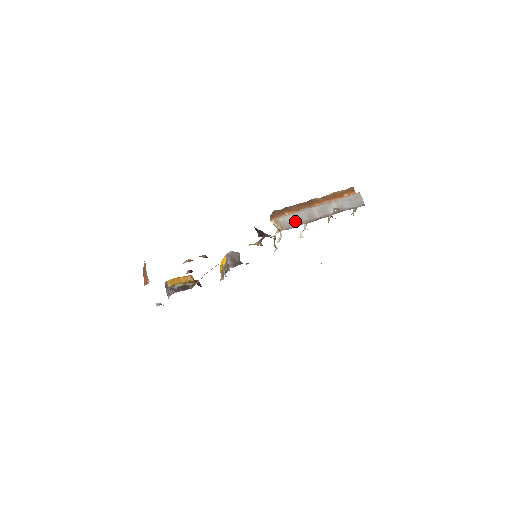
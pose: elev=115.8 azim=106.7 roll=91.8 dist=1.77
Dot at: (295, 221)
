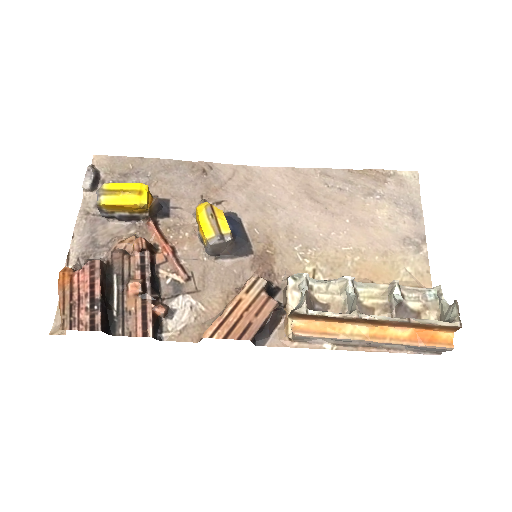
Dot at: occluded
